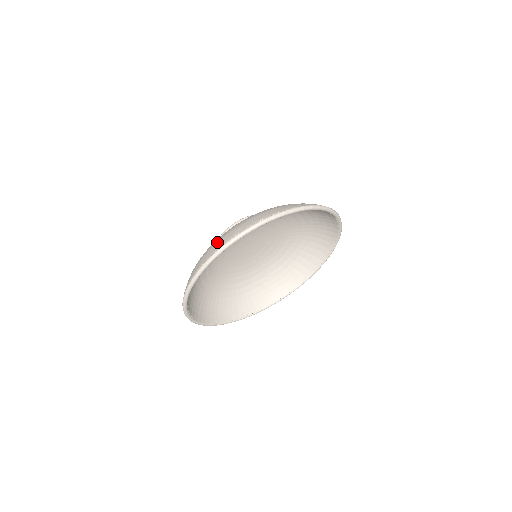
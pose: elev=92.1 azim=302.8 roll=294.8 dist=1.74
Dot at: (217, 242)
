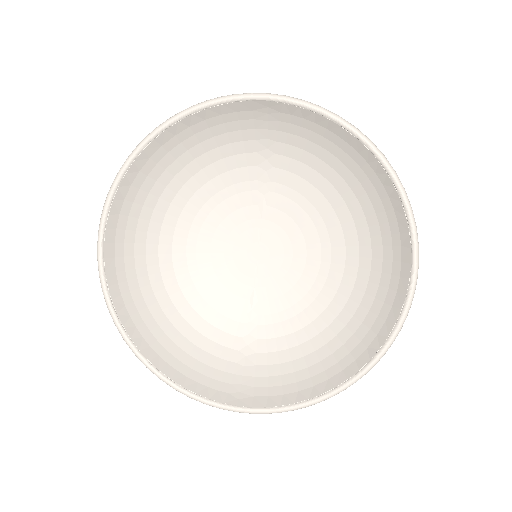
Dot at: occluded
